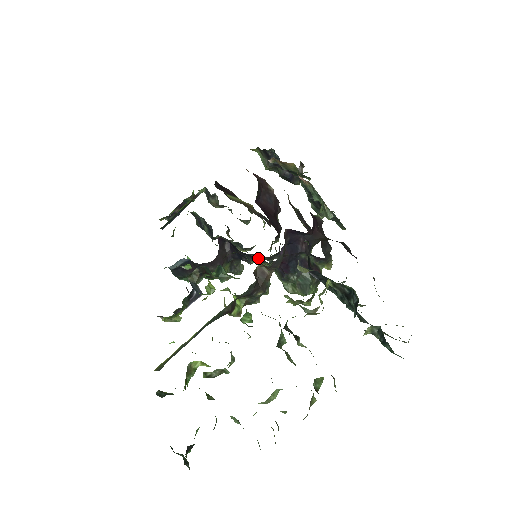
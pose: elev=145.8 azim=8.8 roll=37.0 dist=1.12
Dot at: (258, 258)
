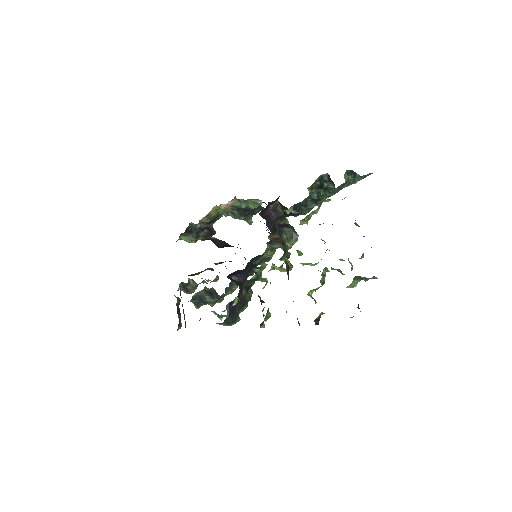
Dot at: occluded
